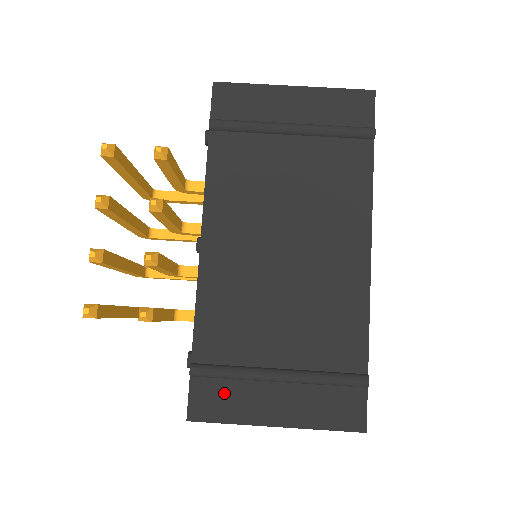
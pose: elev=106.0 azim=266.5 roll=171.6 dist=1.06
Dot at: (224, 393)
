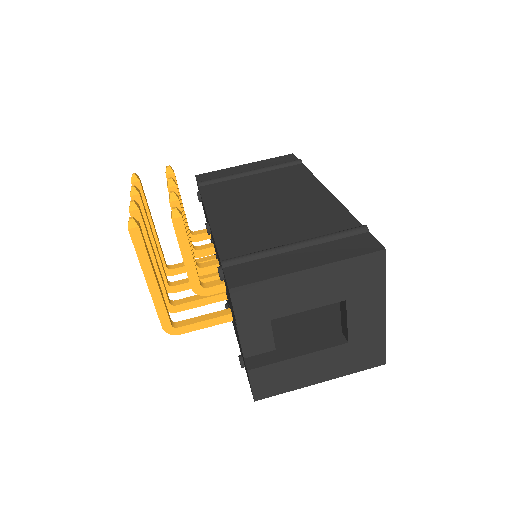
Dot at: (255, 267)
